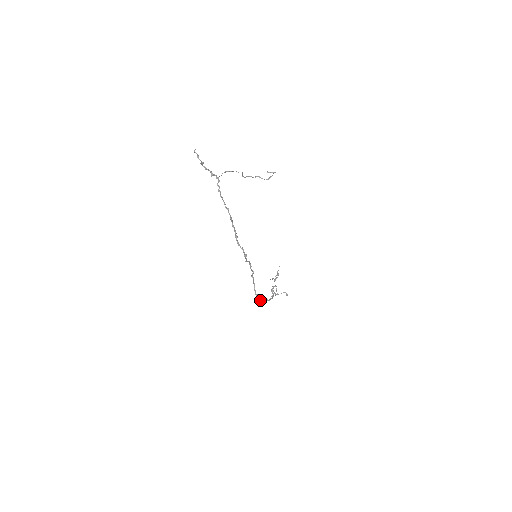
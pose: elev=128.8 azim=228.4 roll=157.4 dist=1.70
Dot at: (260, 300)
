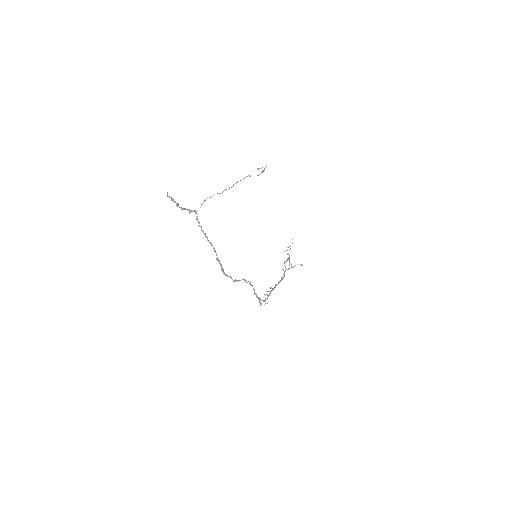
Dot at: (260, 305)
